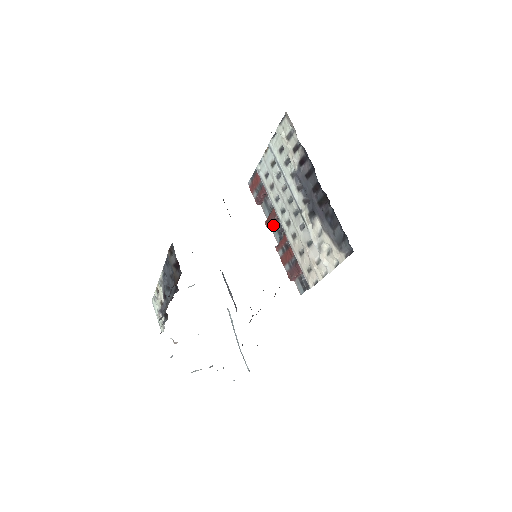
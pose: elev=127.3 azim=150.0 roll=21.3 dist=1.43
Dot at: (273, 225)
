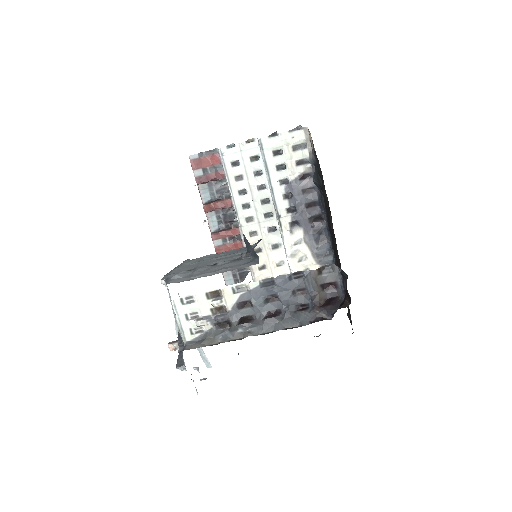
Dot at: (213, 212)
